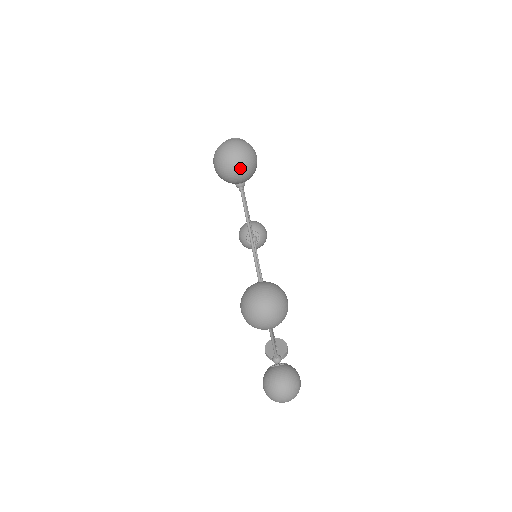
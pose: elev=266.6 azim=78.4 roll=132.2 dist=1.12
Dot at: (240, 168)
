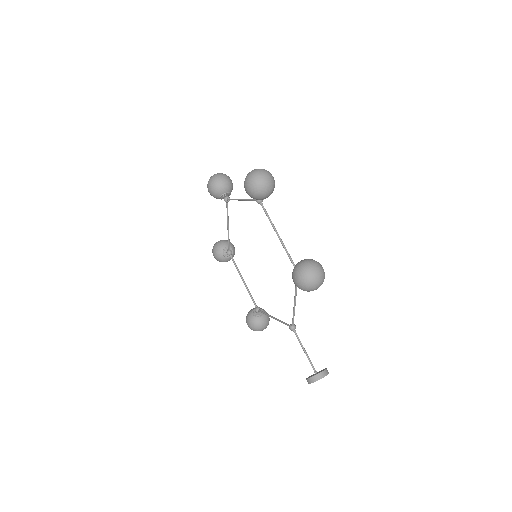
Dot at: (223, 177)
